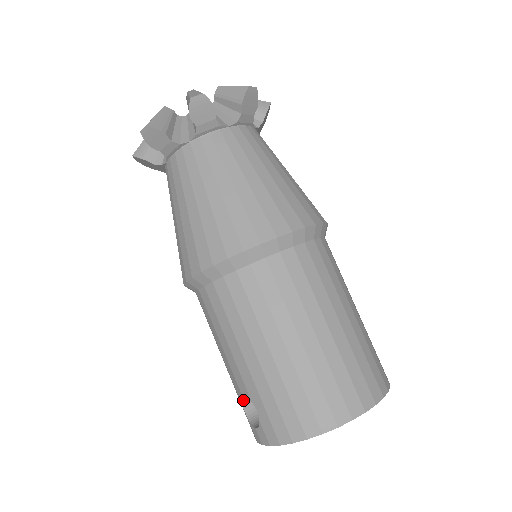
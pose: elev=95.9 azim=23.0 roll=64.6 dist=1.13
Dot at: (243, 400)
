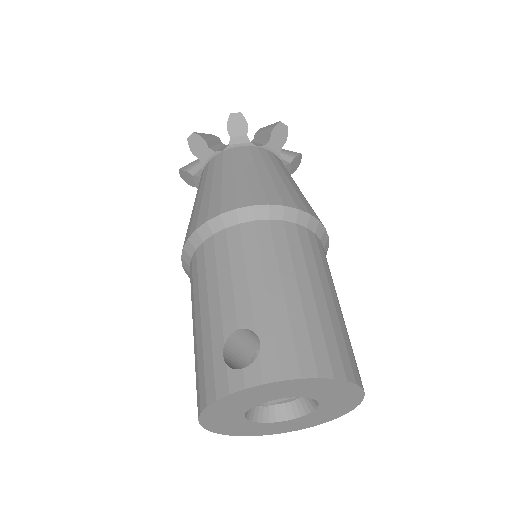
Dot at: (226, 345)
